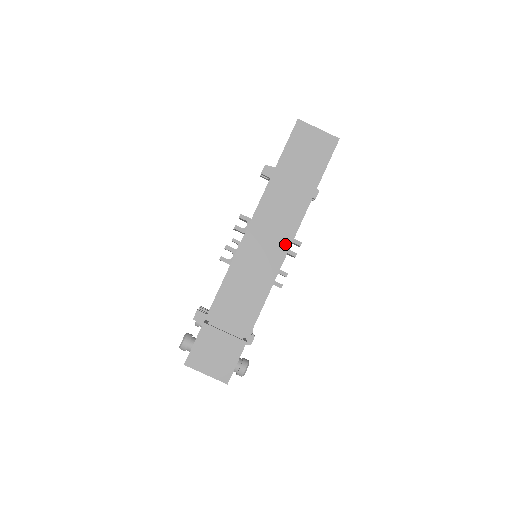
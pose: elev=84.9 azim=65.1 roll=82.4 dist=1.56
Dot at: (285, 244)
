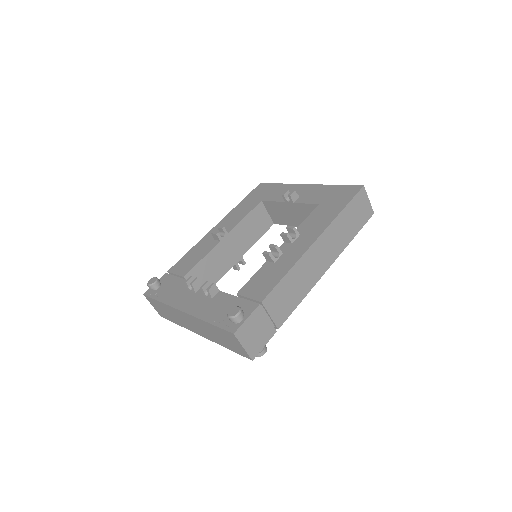
Dot at: (324, 268)
